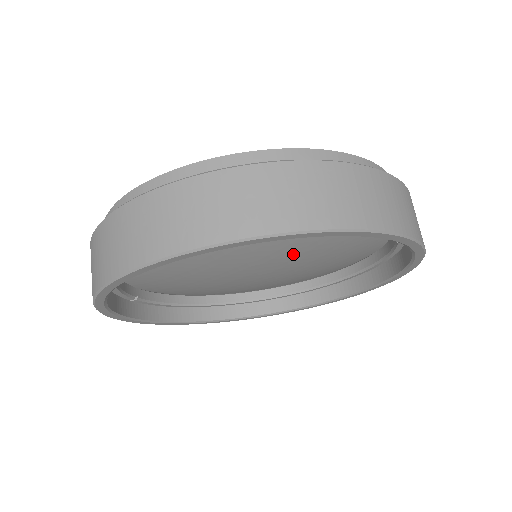
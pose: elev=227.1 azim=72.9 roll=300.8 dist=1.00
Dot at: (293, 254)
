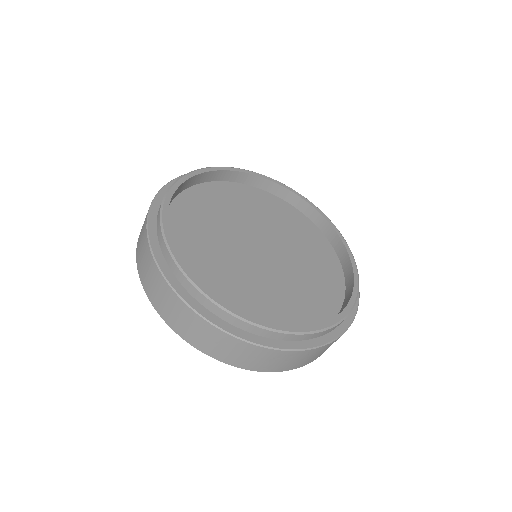
Dot at: occluded
